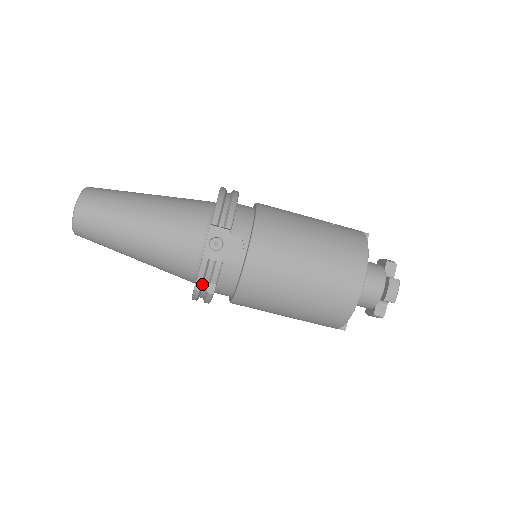
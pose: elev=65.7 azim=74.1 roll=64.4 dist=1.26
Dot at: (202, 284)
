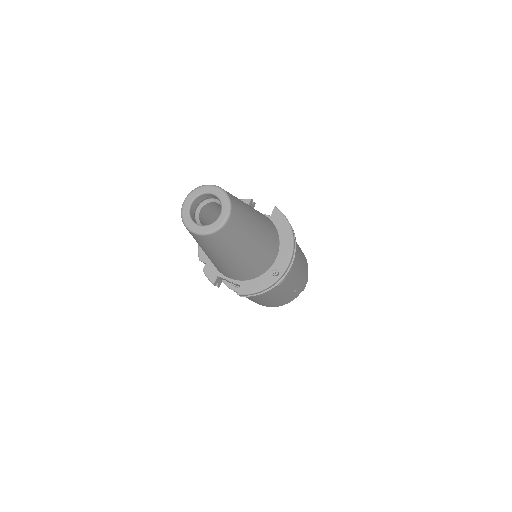
Dot at: (205, 263)
